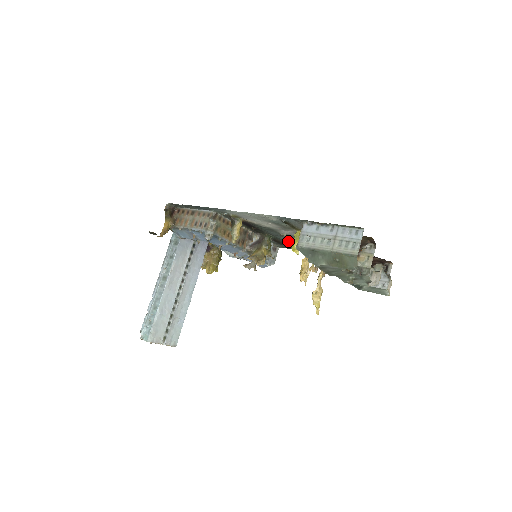
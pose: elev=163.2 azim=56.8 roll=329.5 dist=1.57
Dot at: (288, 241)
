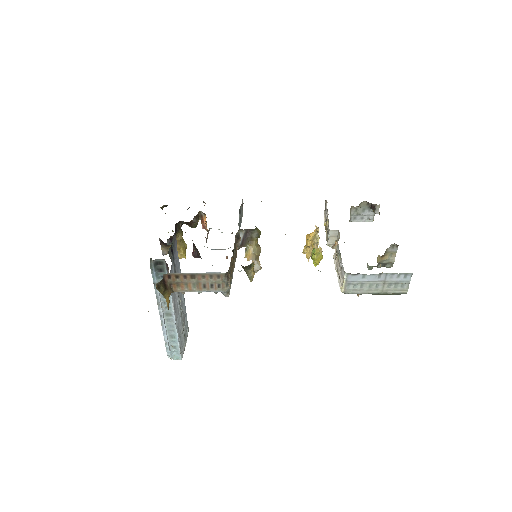
Dot at: occluded
